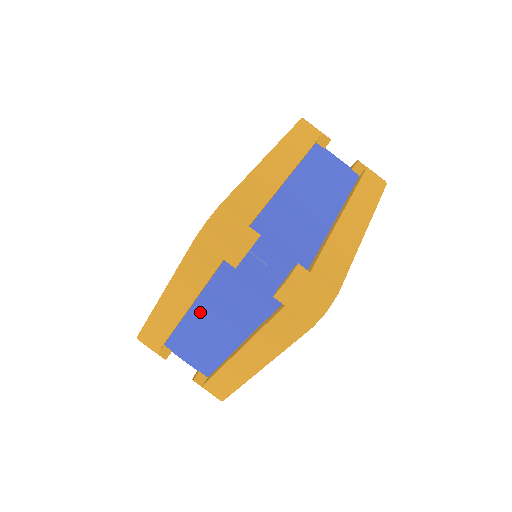
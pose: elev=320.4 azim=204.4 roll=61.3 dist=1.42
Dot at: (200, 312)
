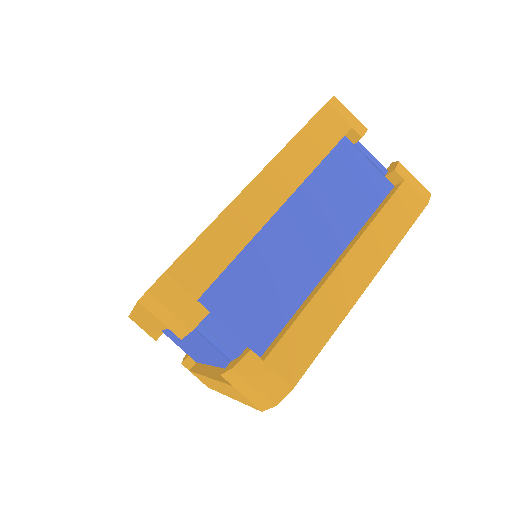
Dot at: (286, 219)
